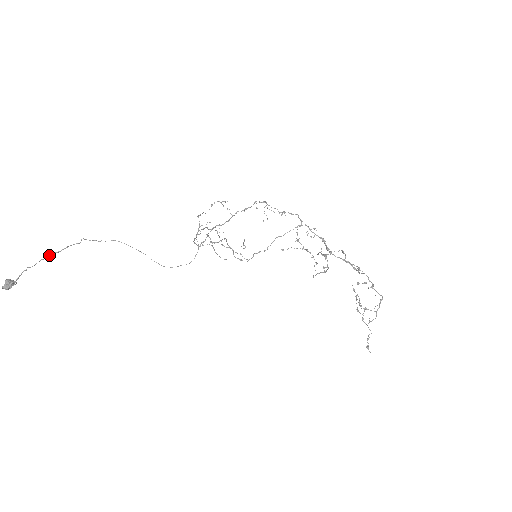
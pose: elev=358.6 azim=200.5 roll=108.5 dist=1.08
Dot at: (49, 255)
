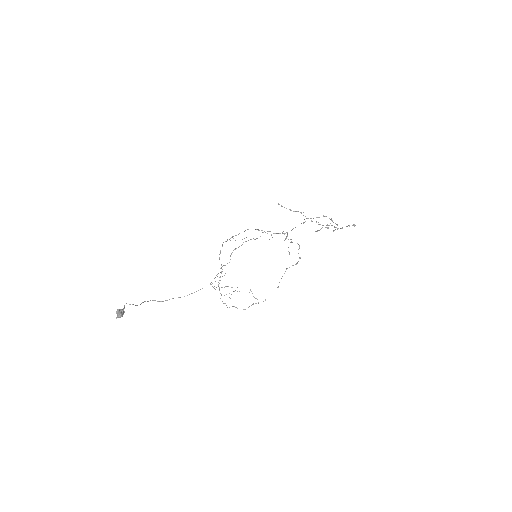
Dot at: (135, 305)
